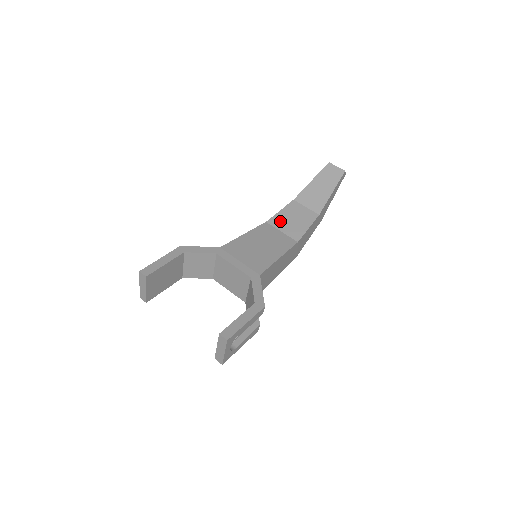
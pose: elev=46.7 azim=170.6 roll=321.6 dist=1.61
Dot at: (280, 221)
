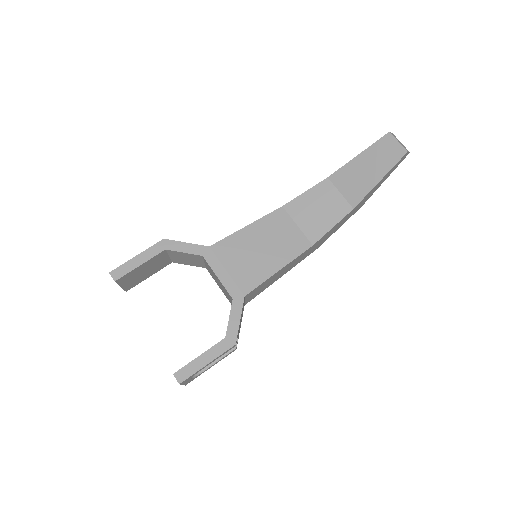
Dot at: (300, 209)
